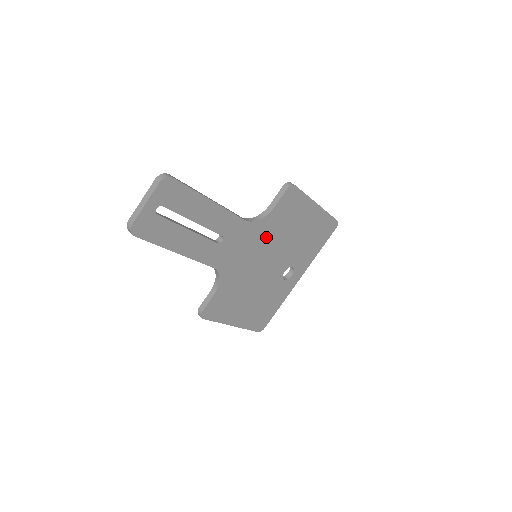
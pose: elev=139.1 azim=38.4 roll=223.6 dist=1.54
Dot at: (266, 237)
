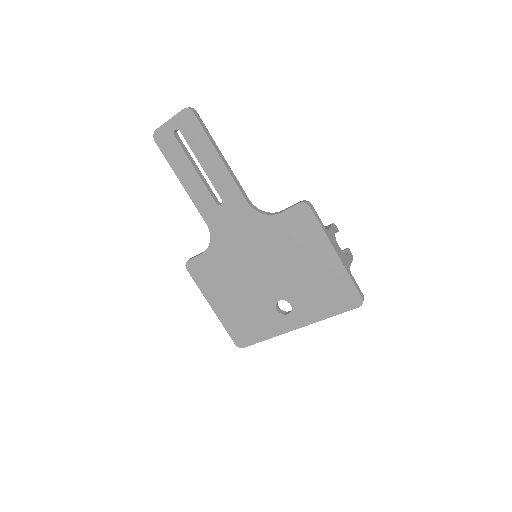
Dot at: (266, 239)
